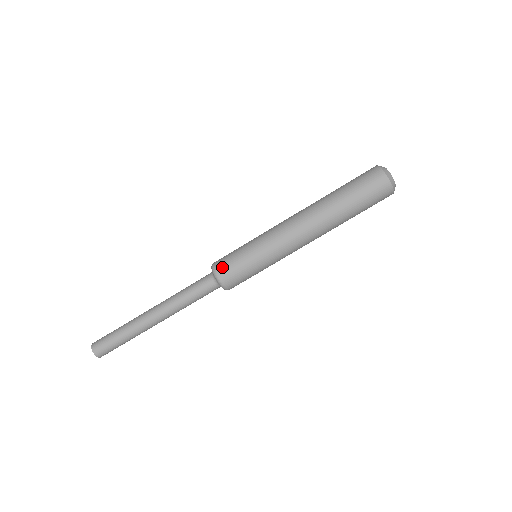
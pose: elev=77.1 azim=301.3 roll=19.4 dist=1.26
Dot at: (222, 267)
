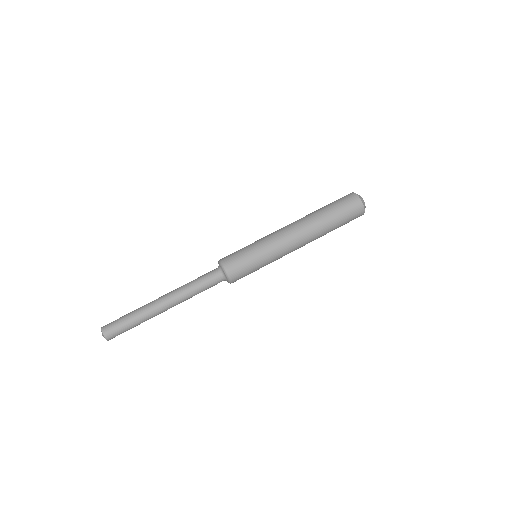
Dot at: (229, 260)
